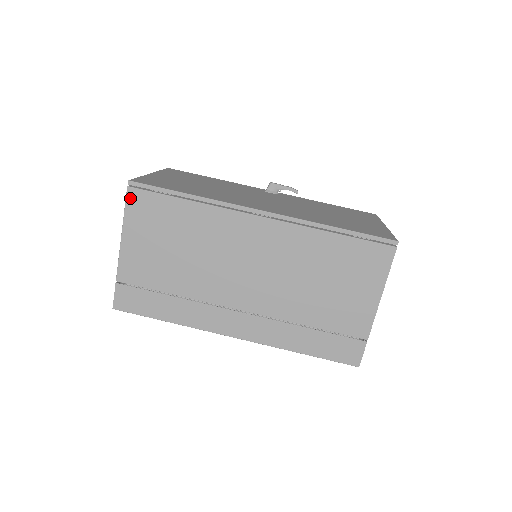
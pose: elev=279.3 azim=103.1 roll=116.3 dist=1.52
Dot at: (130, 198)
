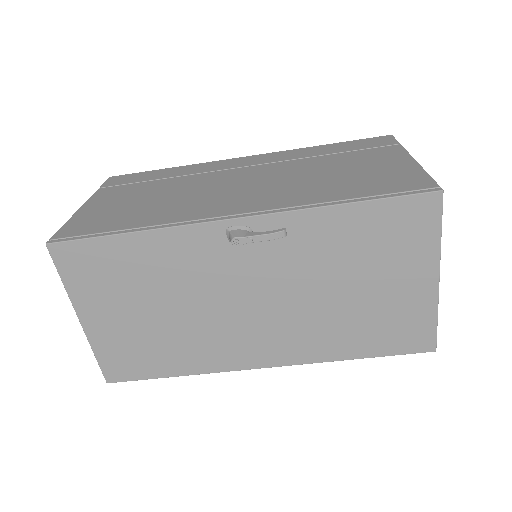
Dot at: occluded
